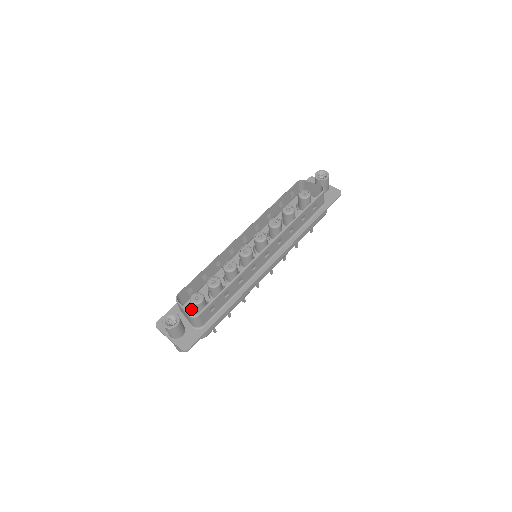
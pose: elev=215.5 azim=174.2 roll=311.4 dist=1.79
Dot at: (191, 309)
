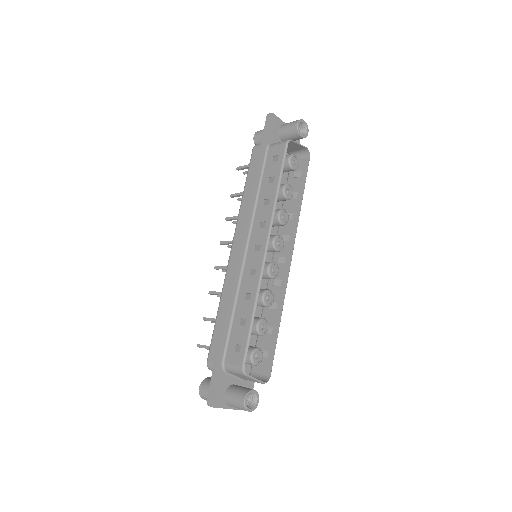
Dot at: occluded
